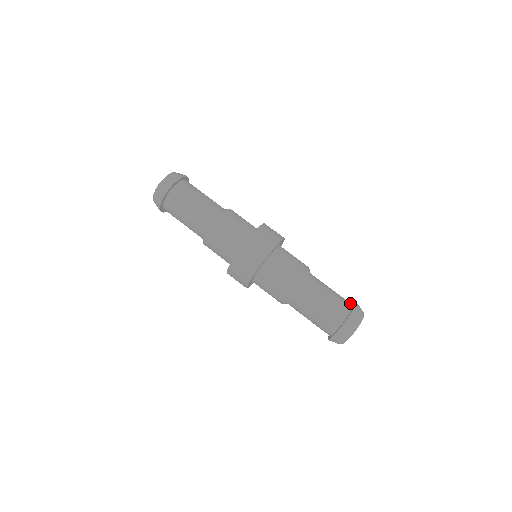
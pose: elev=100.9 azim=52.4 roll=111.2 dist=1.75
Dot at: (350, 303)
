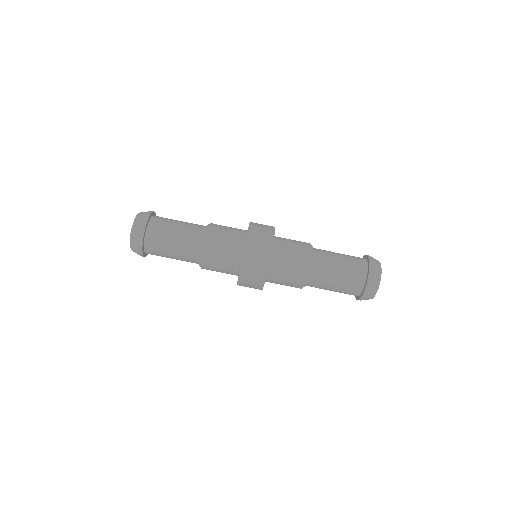
Dot at: (364, 270)
